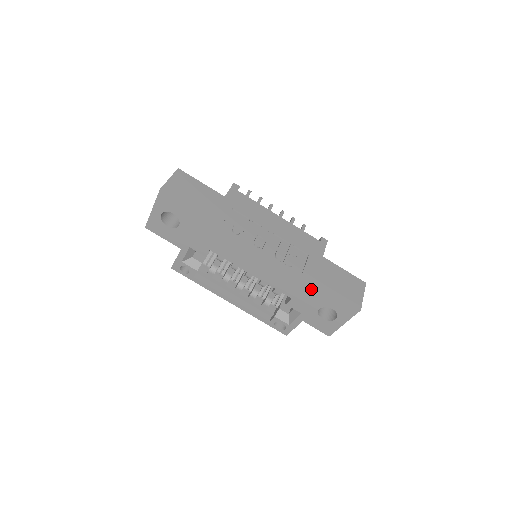
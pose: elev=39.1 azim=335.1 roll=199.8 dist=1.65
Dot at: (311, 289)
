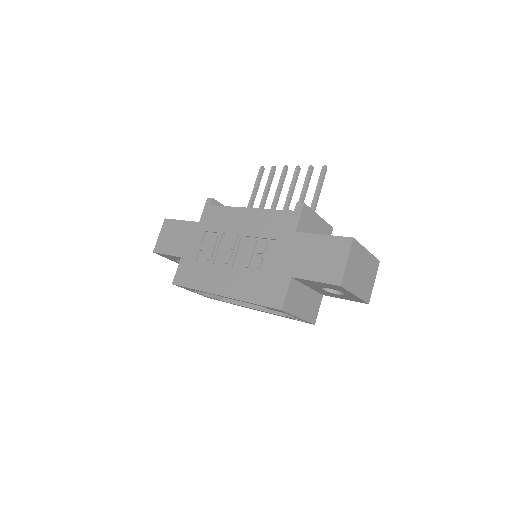
Dot at: (278, 287)
